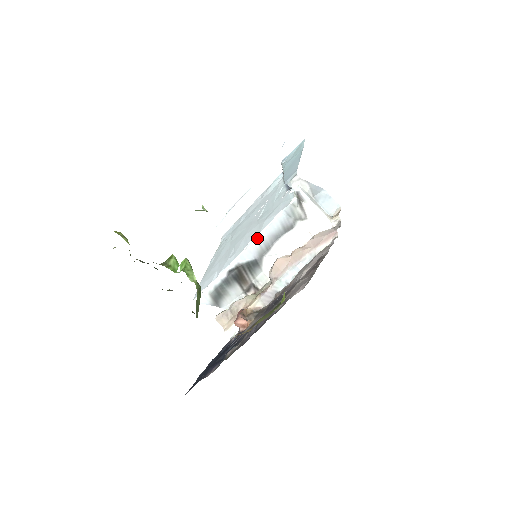
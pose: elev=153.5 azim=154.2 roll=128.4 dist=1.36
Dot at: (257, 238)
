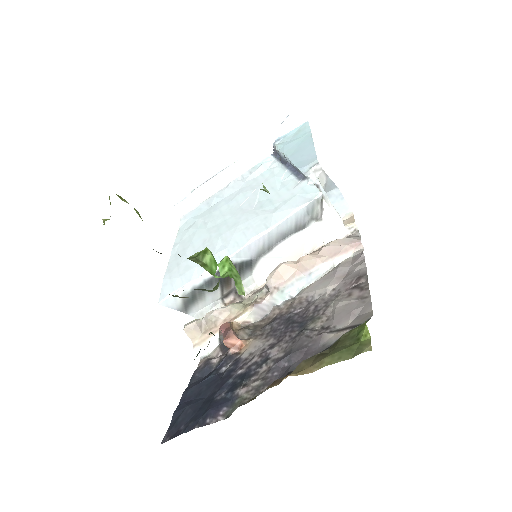
Dot at: (265, 234)
